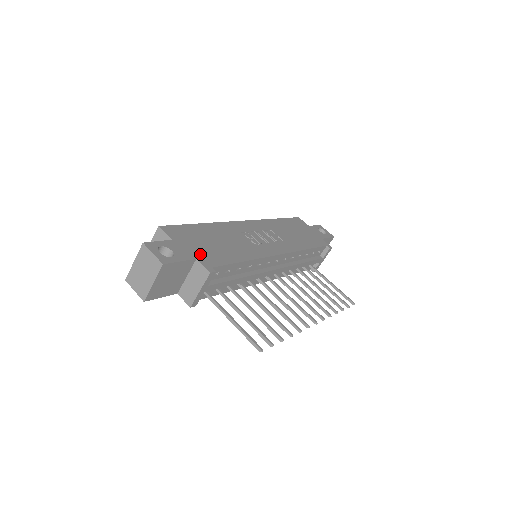
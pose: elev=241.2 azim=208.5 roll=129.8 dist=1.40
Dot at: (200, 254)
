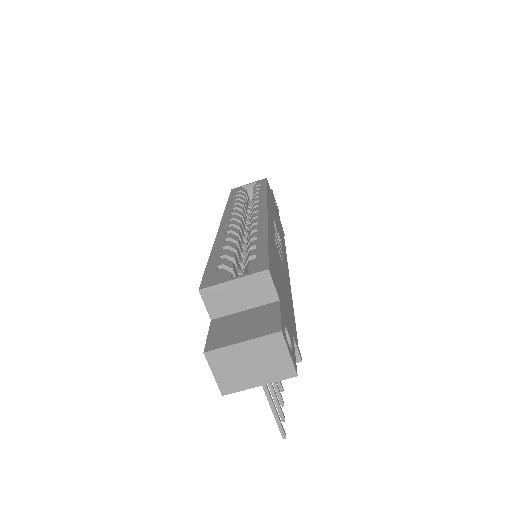
Dot at: (290, 321)
